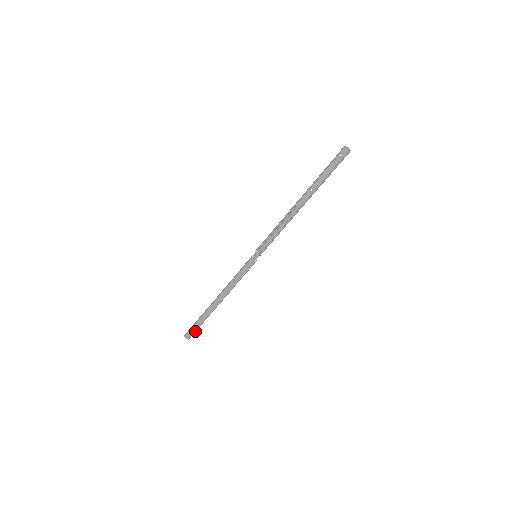
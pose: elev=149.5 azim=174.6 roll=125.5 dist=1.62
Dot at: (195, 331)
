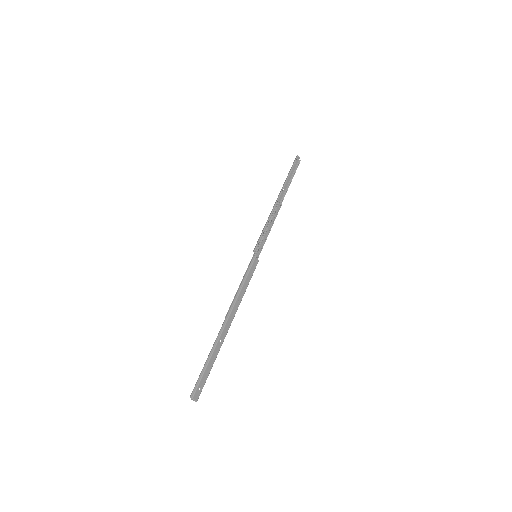
Dot at: (205, 382)
